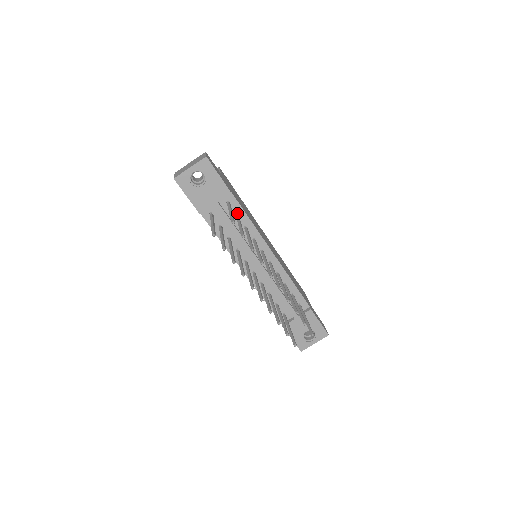
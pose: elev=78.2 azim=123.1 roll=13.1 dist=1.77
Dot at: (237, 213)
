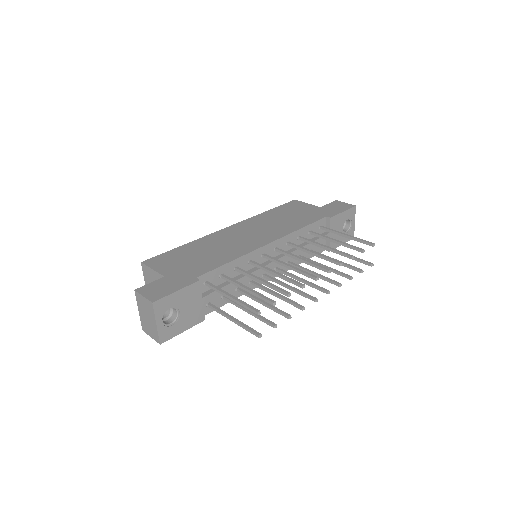
Dot at: (218, 275)
